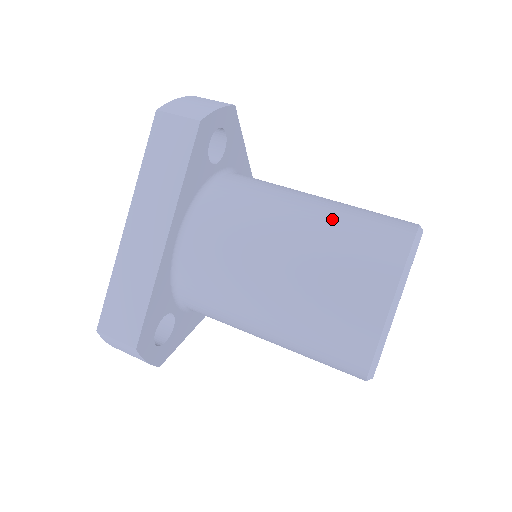
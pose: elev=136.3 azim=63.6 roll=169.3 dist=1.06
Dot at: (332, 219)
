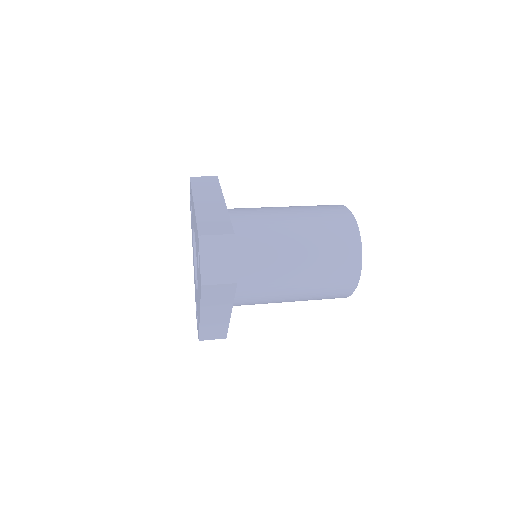
Dot at: occluded
